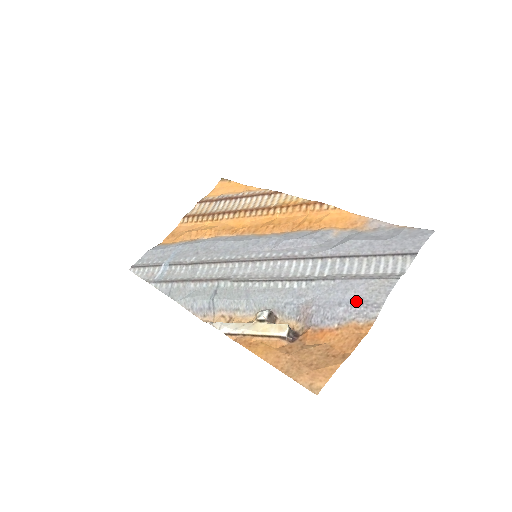
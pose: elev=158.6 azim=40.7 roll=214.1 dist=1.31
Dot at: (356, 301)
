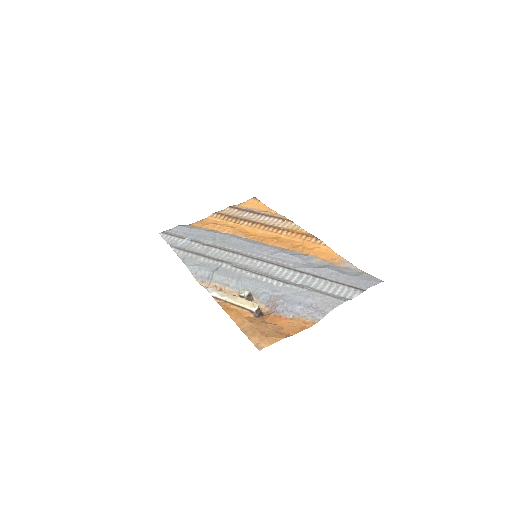
Dot at: (311, 305)
